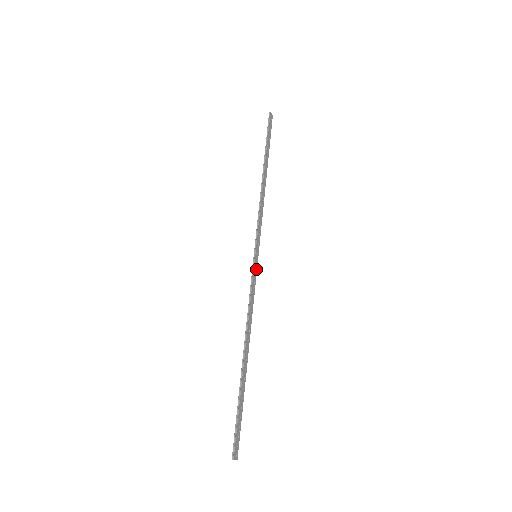
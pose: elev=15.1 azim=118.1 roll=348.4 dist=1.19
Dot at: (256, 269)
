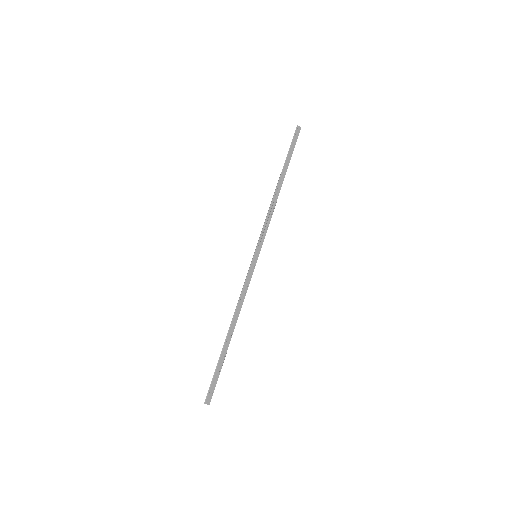
Dot at: (254, 267)
